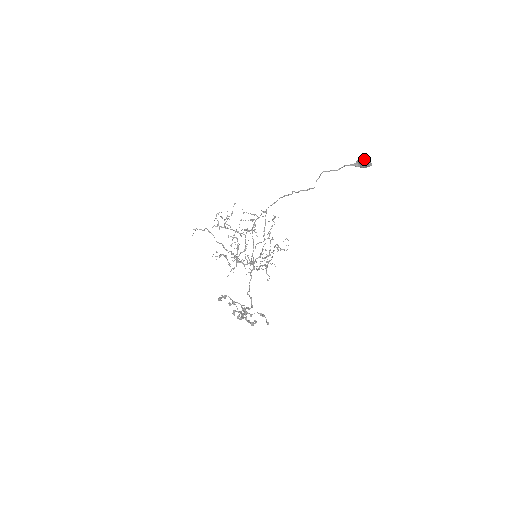
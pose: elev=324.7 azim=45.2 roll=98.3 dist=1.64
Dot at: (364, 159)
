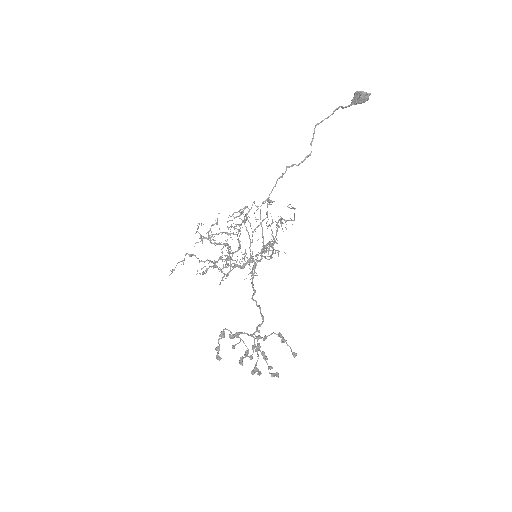
Dot at: (359, 91)
